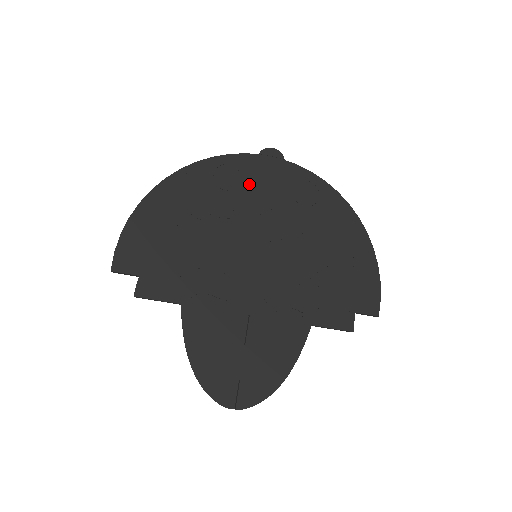
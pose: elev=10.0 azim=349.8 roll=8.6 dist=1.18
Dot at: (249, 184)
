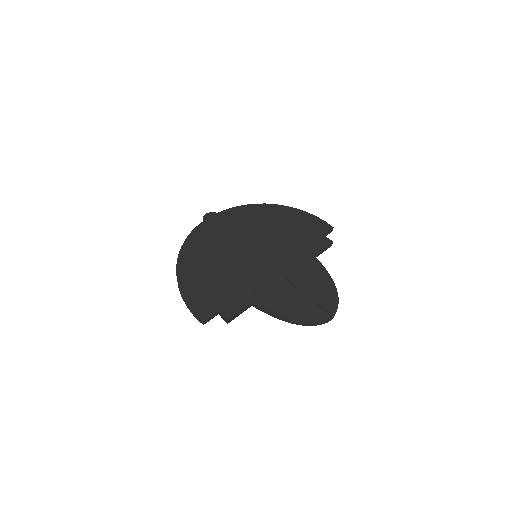
Dot at: (215, 234)
